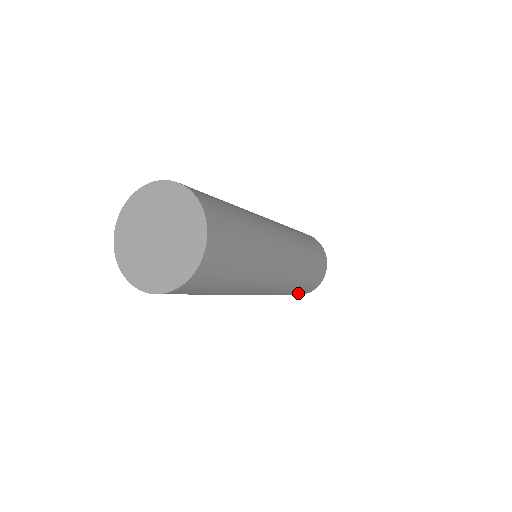
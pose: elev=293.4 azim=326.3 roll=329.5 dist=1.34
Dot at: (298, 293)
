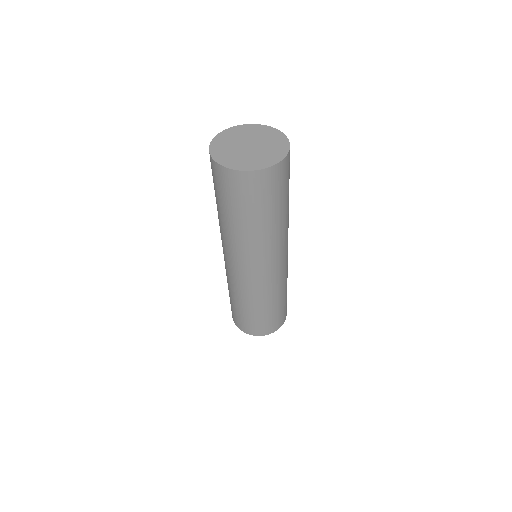
Dot at: (252, 322)
